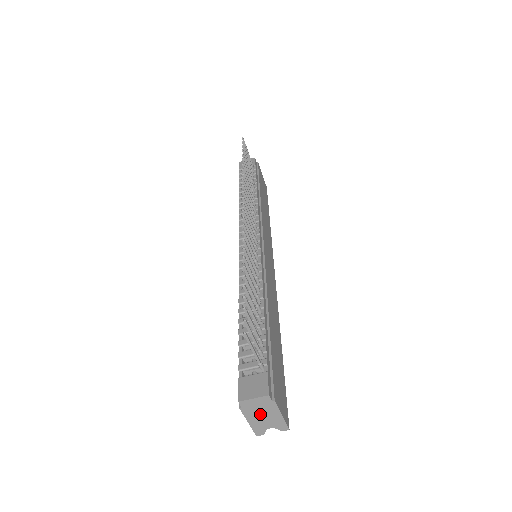
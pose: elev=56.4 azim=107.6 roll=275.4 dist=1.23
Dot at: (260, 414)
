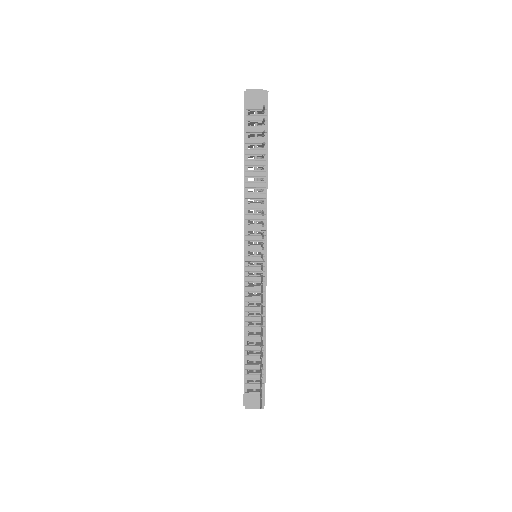
Dot at: occluded
